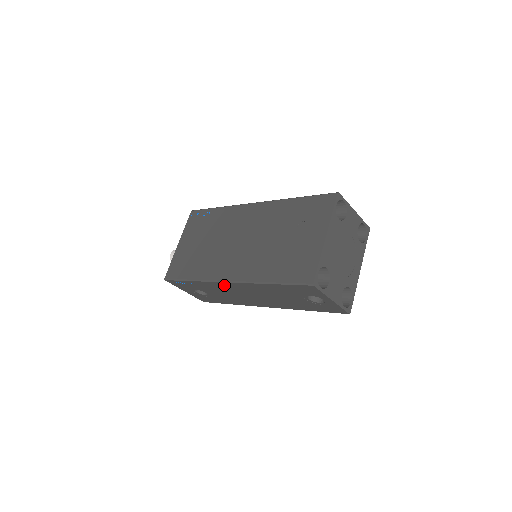
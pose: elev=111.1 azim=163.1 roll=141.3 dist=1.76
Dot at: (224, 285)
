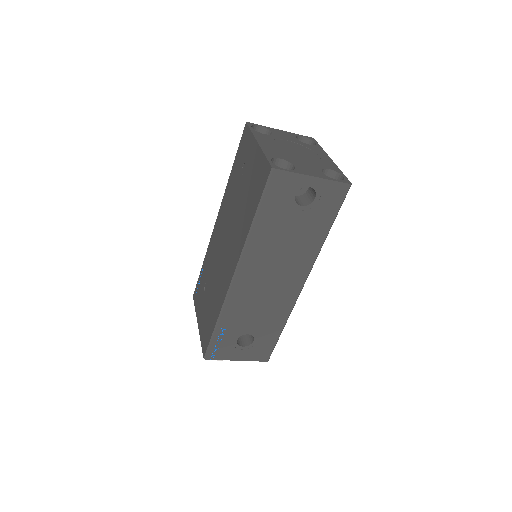
Dot at: (239, 289)
